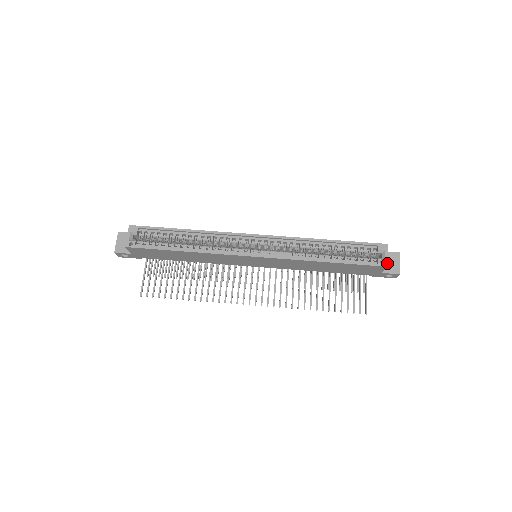
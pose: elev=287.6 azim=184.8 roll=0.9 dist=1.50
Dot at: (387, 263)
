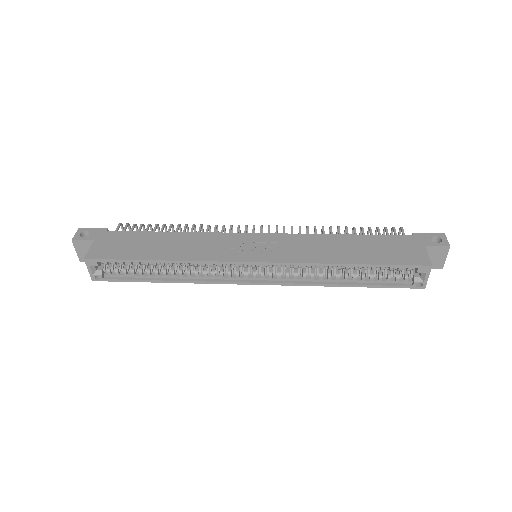
Dot at: (425, 285)
